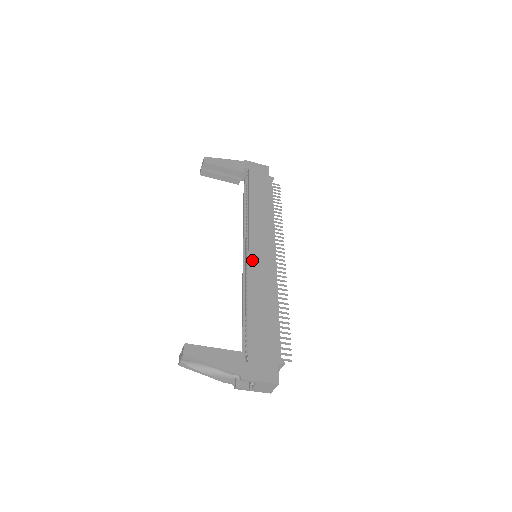
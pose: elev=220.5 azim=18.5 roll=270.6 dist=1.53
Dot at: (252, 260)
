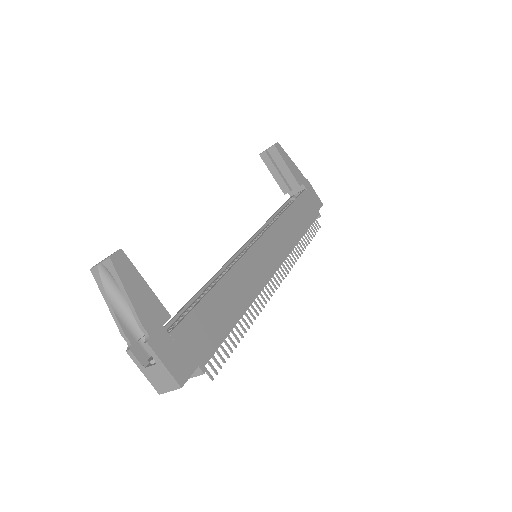
Dot at: (252, 252)
